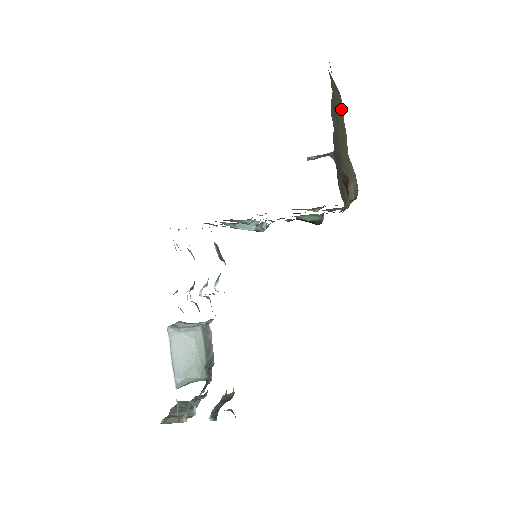
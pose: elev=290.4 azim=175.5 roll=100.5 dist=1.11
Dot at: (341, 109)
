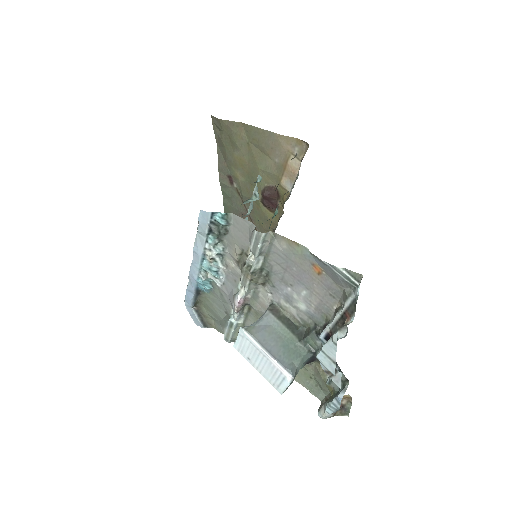
Dot at: (245, 135)
